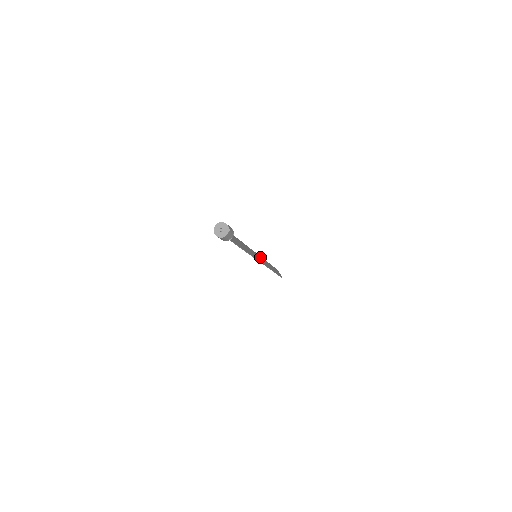
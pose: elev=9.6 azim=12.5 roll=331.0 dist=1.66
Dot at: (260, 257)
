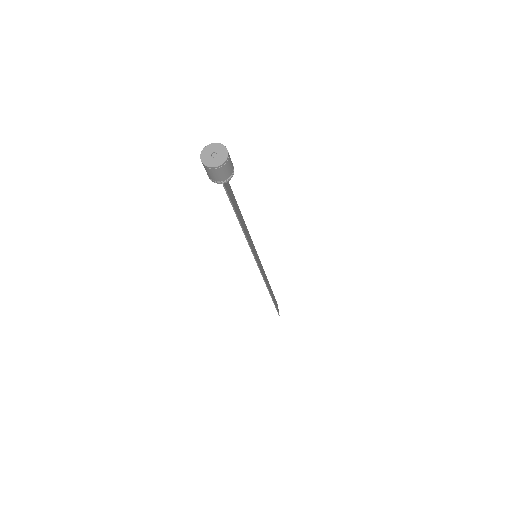
Dot at: (261, 265)
